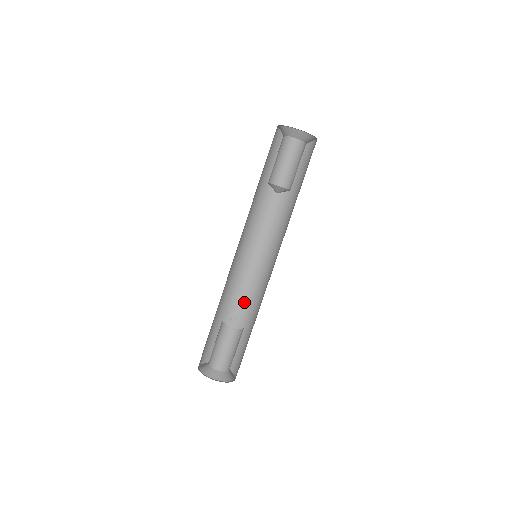
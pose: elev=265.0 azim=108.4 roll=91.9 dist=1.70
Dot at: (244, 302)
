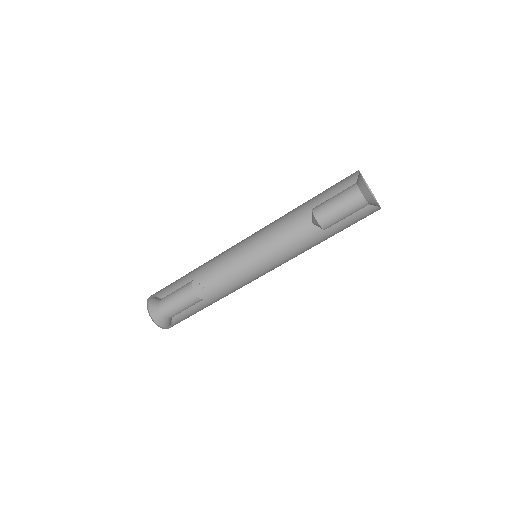
Dot at: (220, 274)
